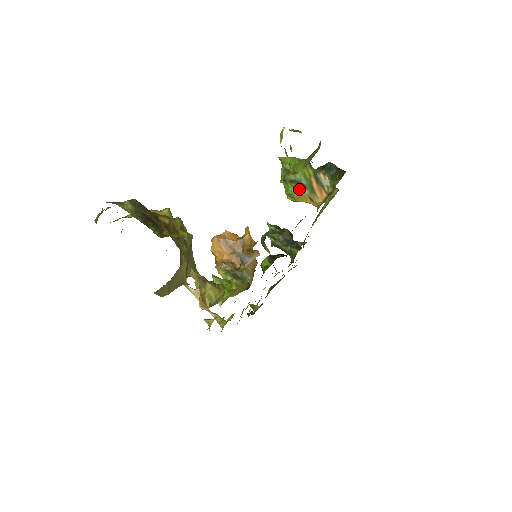
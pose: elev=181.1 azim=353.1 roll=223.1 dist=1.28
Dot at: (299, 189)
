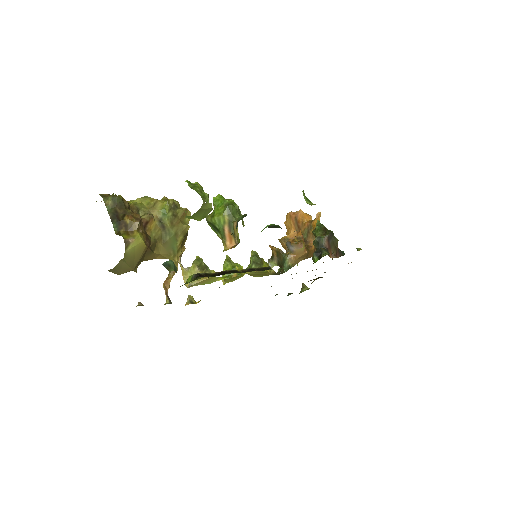
Dot at: (216, 231)
